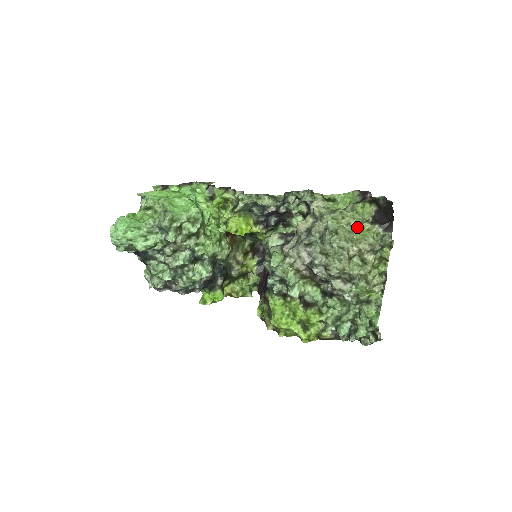
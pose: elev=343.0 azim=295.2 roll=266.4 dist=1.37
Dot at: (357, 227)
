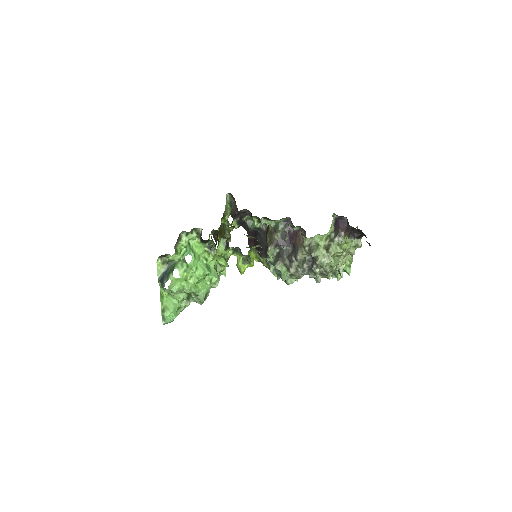
Dot at: occluded
